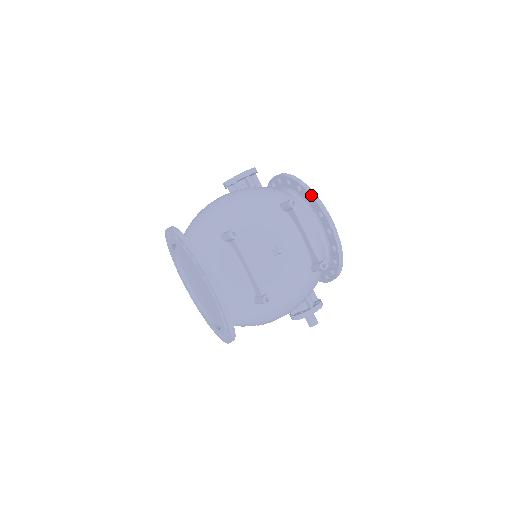
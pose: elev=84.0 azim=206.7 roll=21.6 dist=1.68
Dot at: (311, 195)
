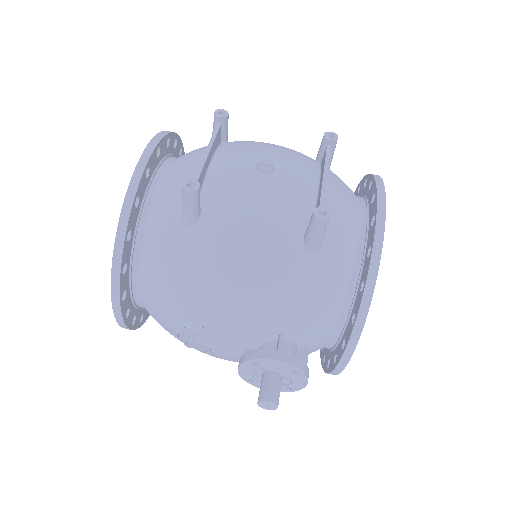
Dot at: (373, 175)
